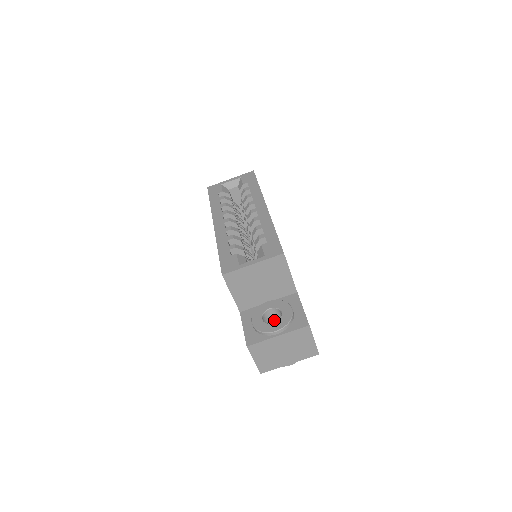
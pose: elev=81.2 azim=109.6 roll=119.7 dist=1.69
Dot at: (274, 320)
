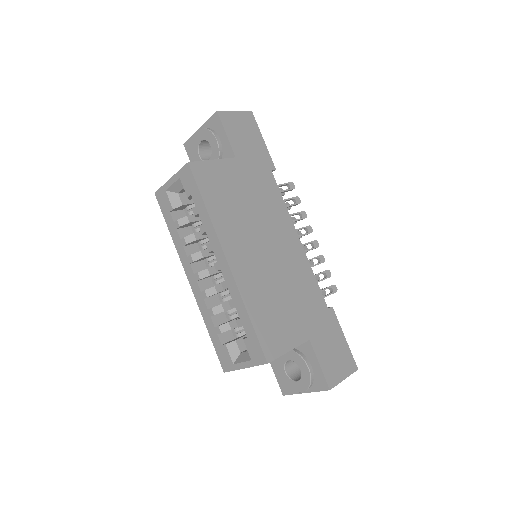
Dot at: occluded
